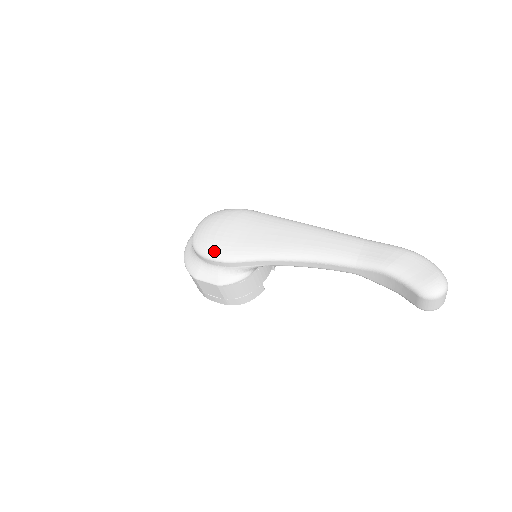
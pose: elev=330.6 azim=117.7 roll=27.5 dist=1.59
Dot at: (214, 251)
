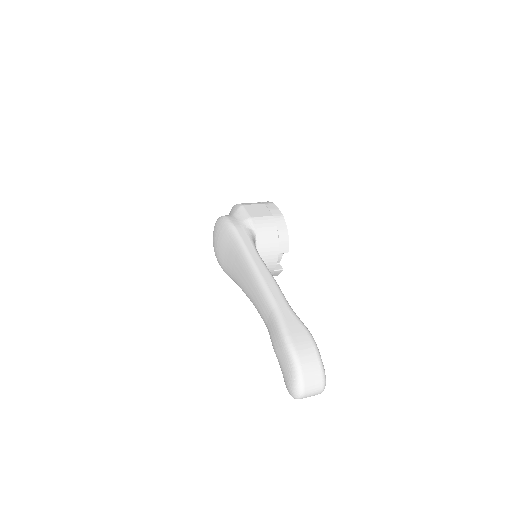
Dot at: occluded
